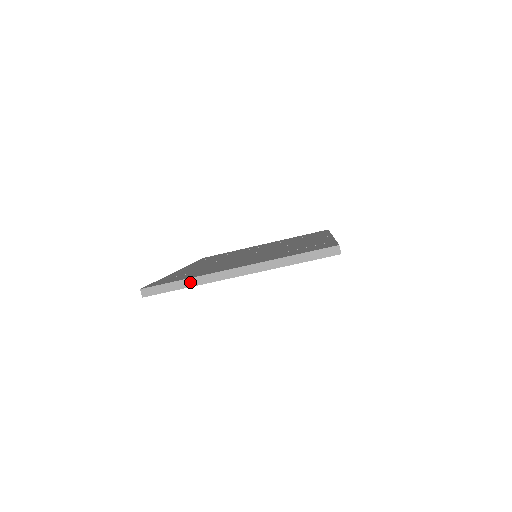
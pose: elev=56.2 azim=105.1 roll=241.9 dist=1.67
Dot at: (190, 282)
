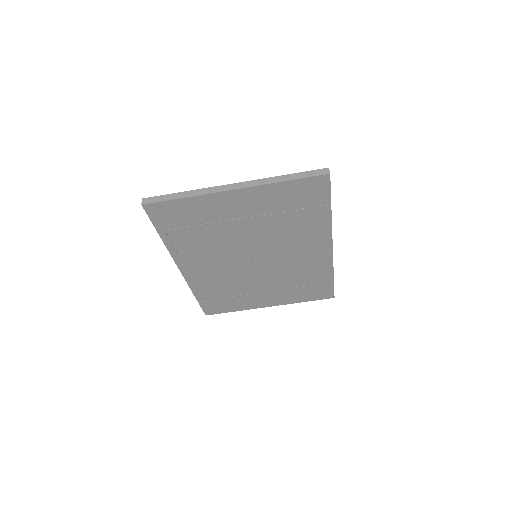
Dot at: (189, 193)
